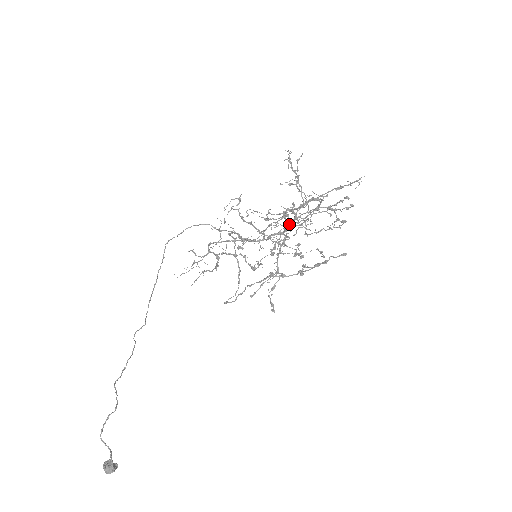
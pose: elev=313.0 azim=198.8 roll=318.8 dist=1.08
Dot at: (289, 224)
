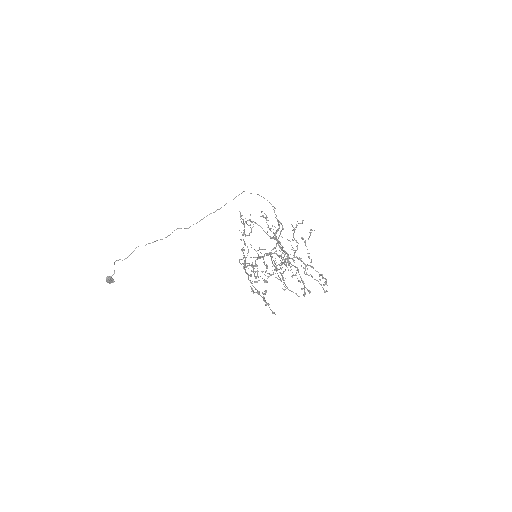
Dot at: occluded
